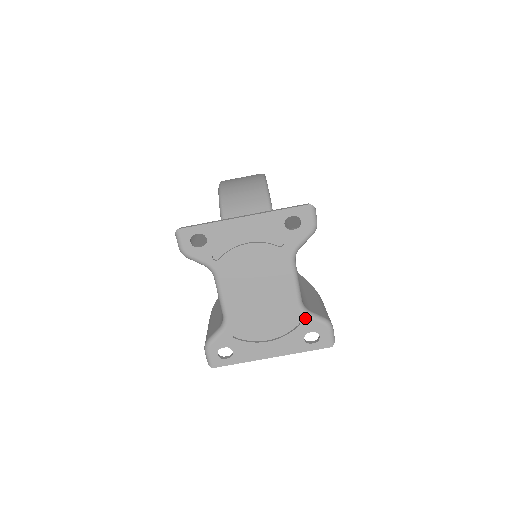
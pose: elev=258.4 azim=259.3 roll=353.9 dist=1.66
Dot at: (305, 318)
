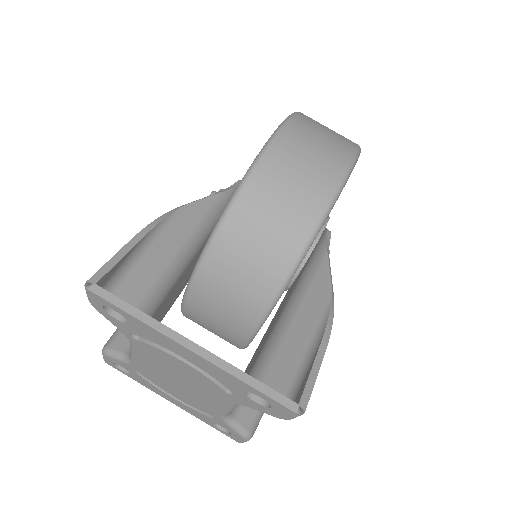
Dot at: (223, 422)
